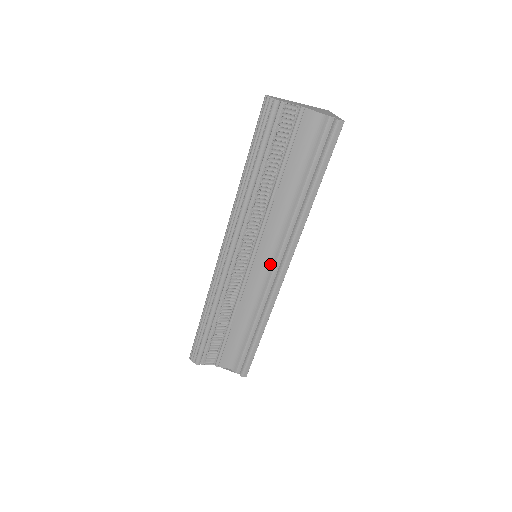
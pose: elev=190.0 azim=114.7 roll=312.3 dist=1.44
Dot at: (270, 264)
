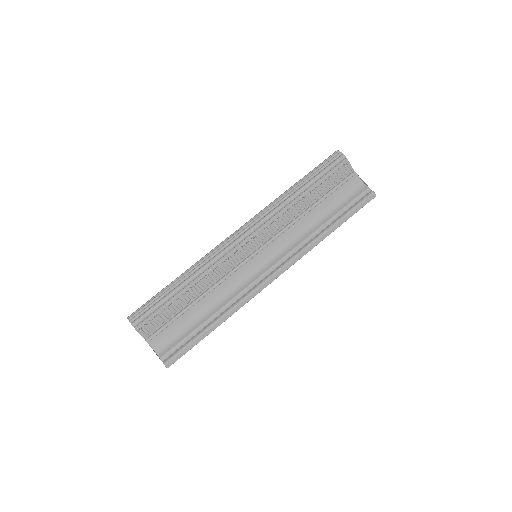
Dot at: (264, 267)
